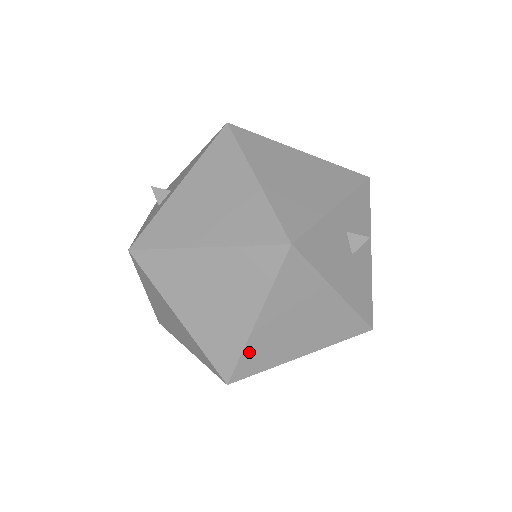
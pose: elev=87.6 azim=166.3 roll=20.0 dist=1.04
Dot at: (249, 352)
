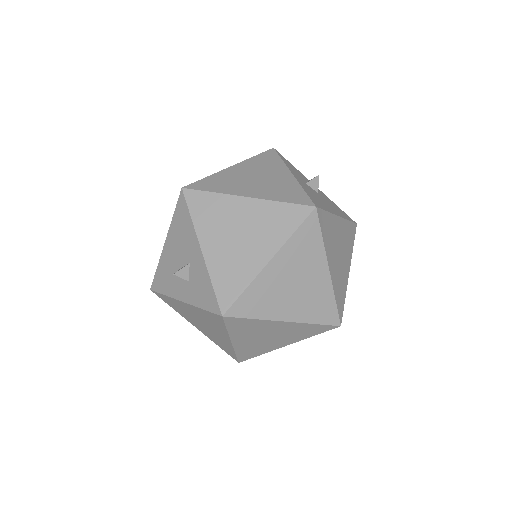
Dot at: (336, 294)
